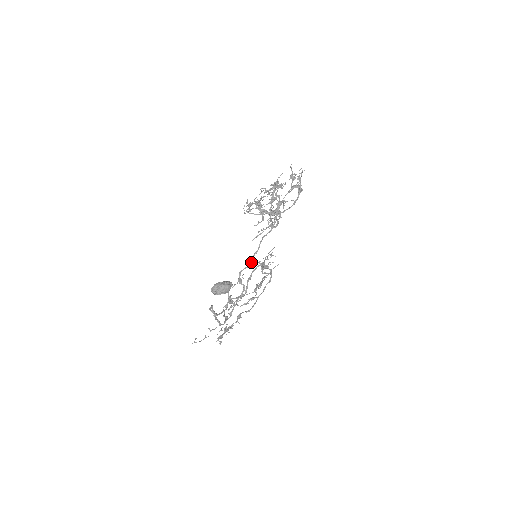
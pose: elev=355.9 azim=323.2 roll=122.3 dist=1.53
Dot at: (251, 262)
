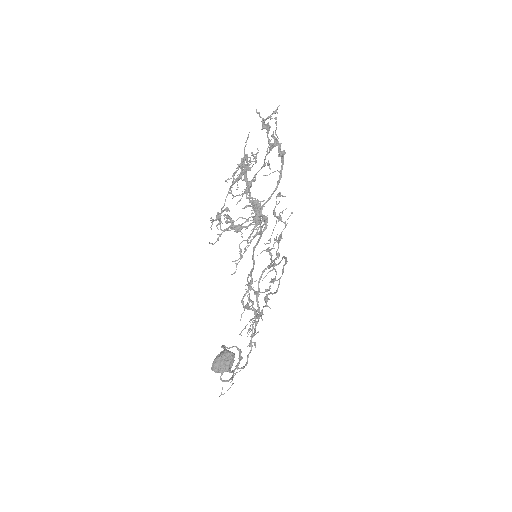
Dot at: (251, 281)
